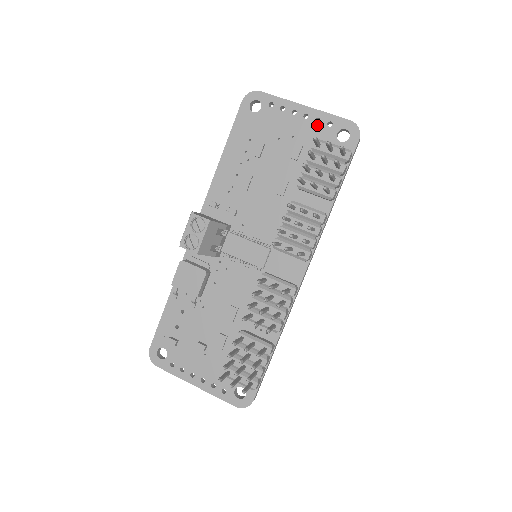
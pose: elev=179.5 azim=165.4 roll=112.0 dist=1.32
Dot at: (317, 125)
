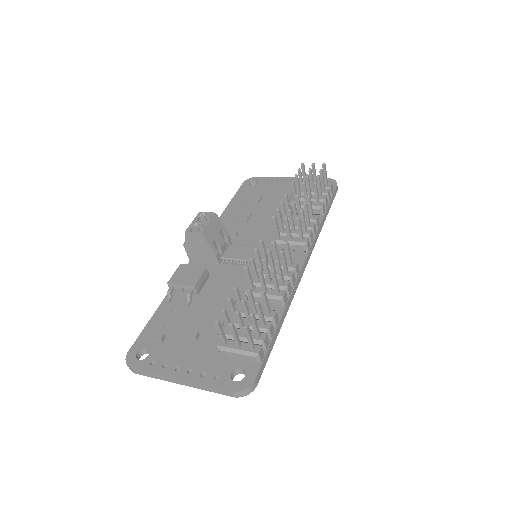
Dot at: occluded
